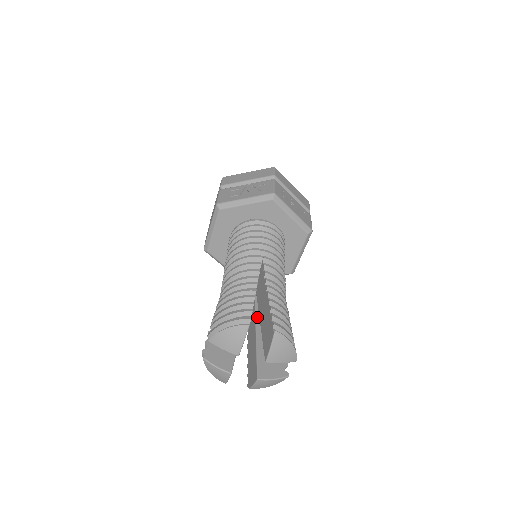
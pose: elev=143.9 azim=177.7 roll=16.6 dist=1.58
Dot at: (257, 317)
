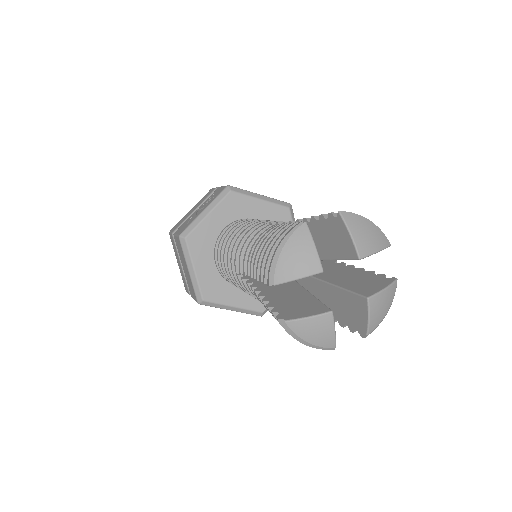
Dot at: occluded
